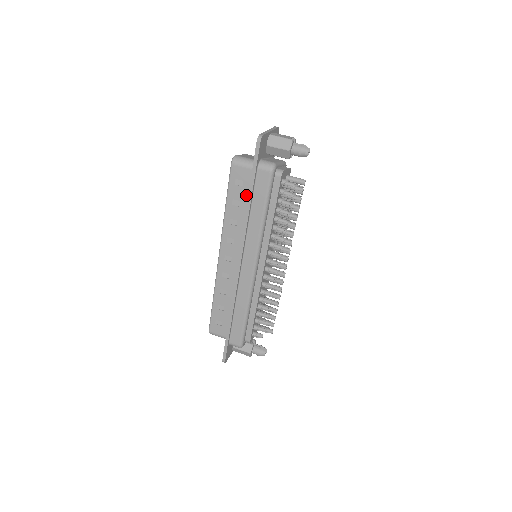
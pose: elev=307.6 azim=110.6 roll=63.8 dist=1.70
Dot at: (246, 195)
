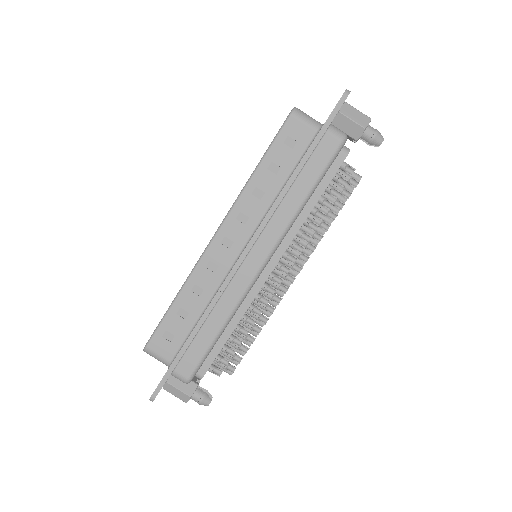
Dot at: (293, 162)
